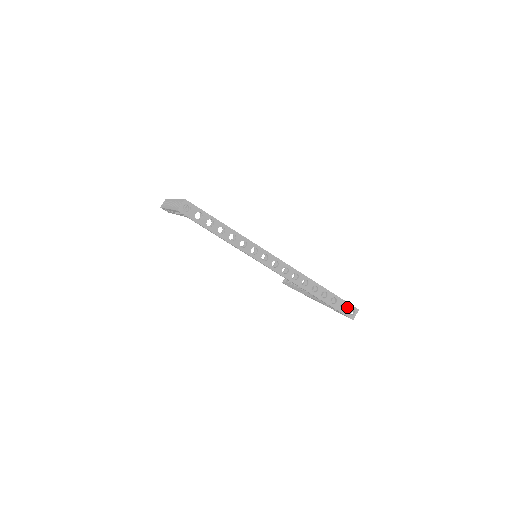
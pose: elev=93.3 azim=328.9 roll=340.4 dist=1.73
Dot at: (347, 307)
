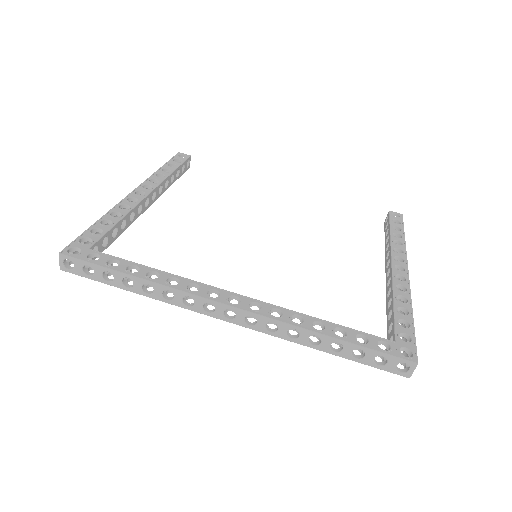
Dot at: (390, 361)
